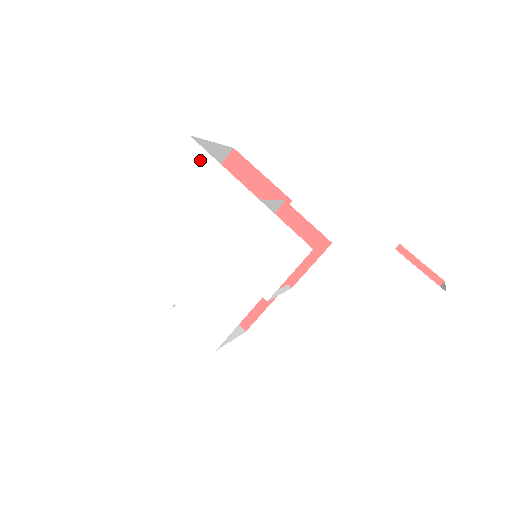
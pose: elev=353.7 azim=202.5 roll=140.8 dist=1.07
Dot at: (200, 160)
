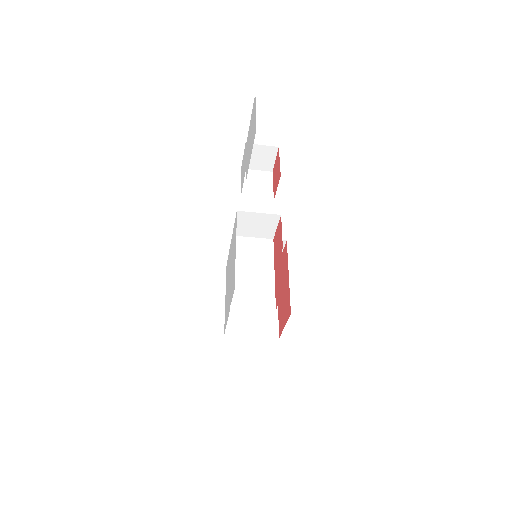
Dot at: occluded
